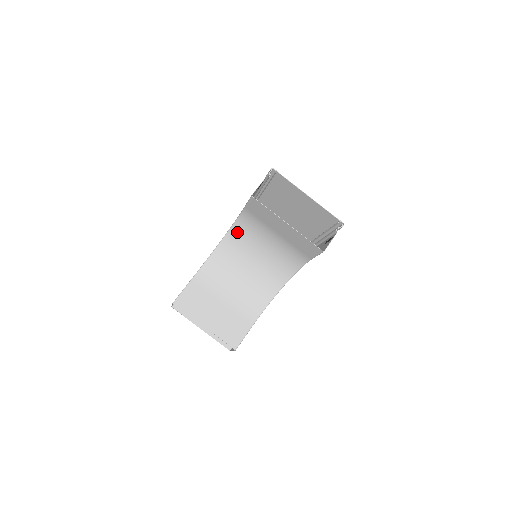
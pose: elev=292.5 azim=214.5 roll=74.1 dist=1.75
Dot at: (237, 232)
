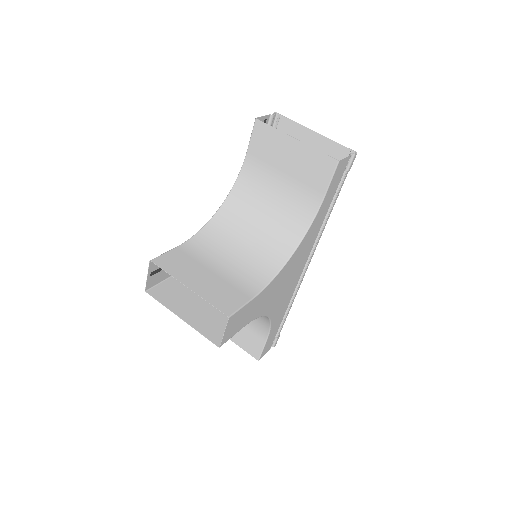
Dot at: (236, 196)
